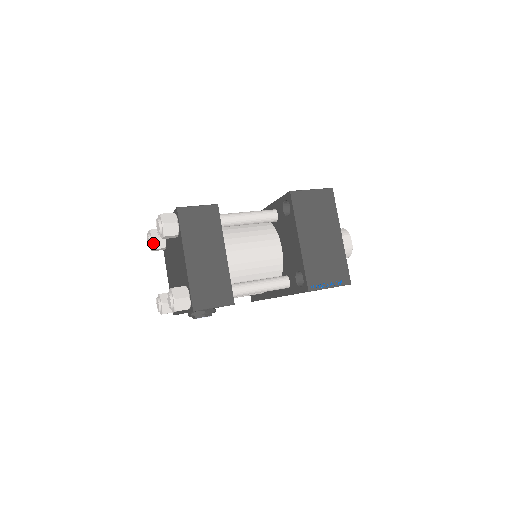
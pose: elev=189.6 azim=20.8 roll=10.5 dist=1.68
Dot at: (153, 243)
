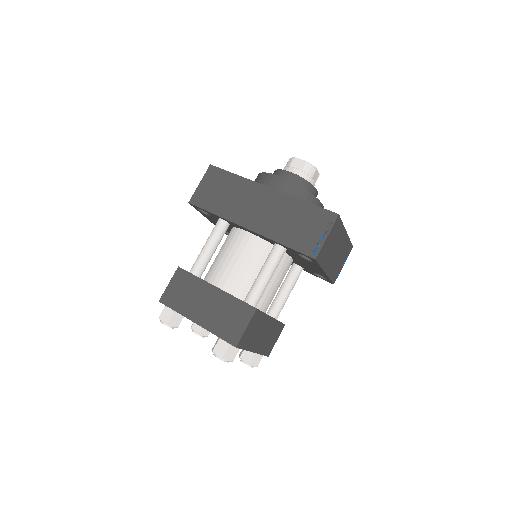
Dot at: occluded
